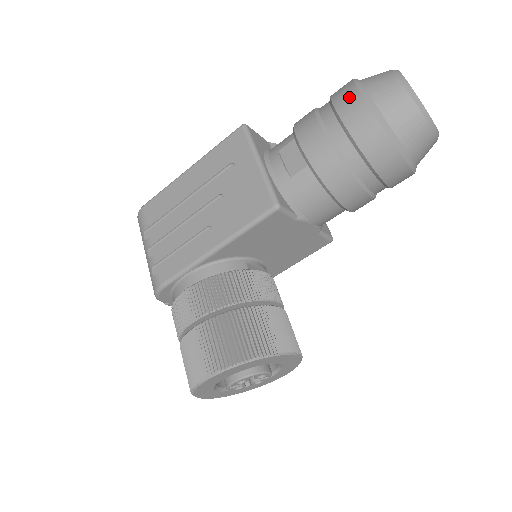
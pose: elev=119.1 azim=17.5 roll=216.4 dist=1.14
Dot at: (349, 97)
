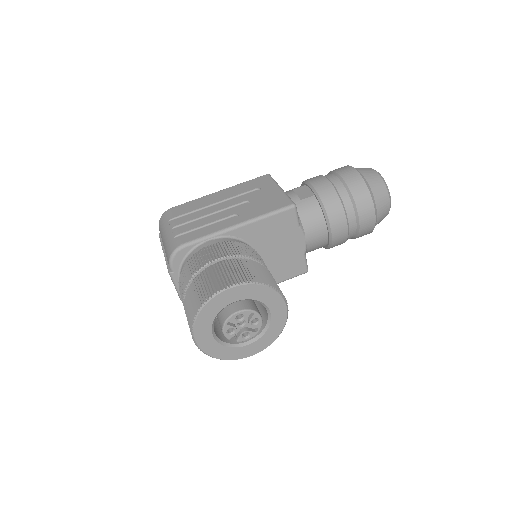
Dot at: (344, 168)
